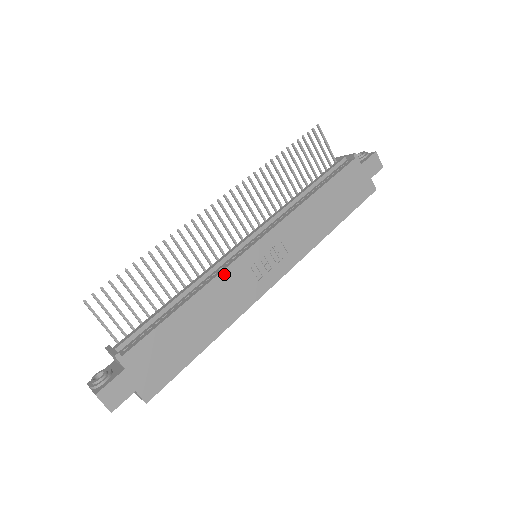
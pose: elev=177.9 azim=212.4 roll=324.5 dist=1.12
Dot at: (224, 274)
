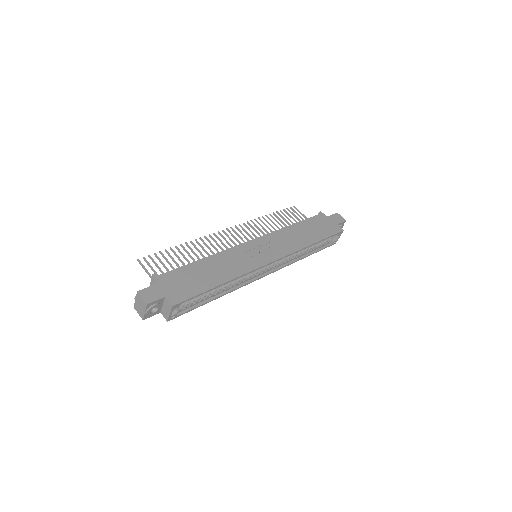
Dot at: (229, 251)
